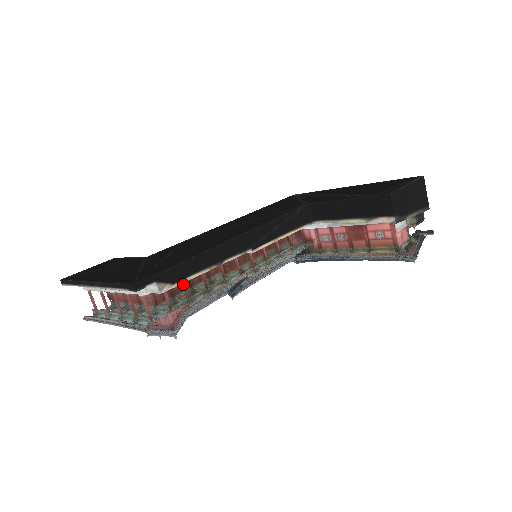
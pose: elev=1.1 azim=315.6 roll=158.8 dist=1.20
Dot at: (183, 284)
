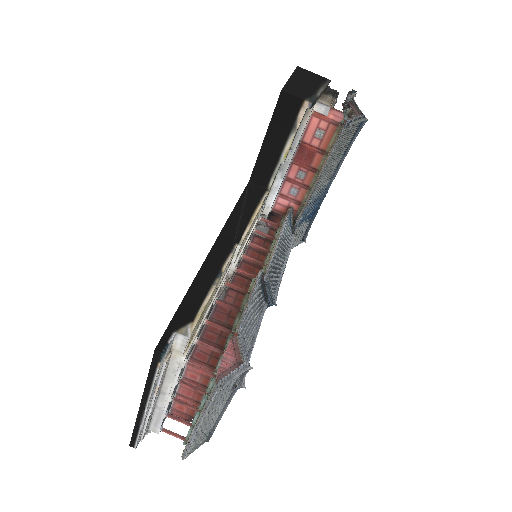
Dot at: (214, 326)
